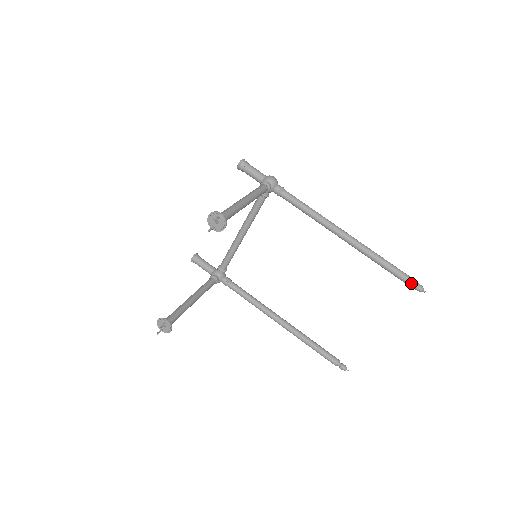
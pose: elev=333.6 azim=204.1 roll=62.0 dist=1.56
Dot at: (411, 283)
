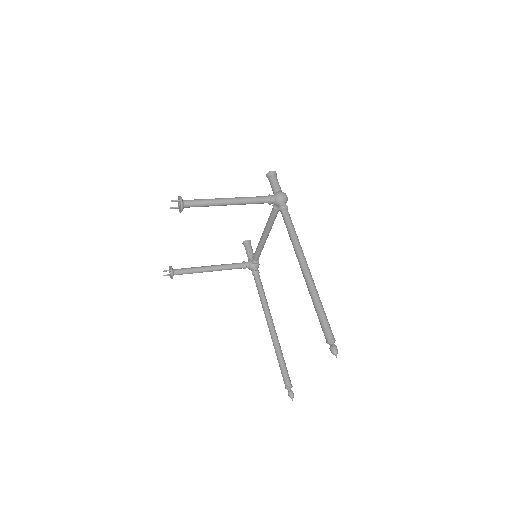
Dot at: (327, 340)
